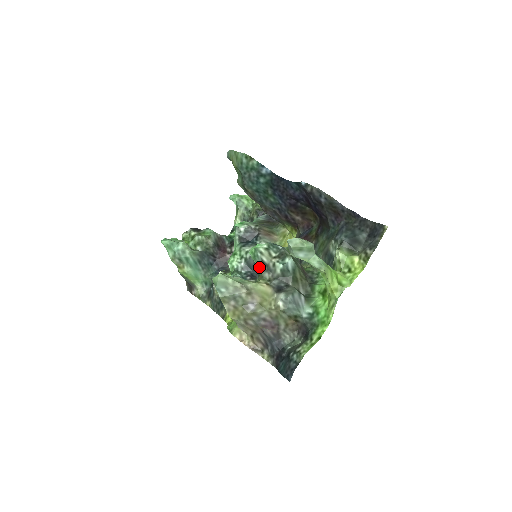
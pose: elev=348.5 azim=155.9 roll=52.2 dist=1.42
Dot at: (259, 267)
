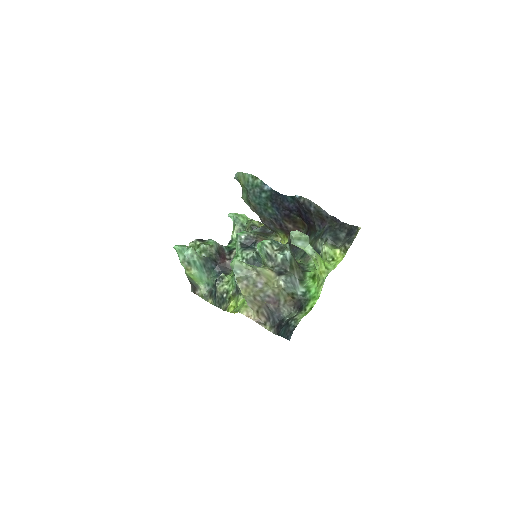
Dot at: (264, 258)
